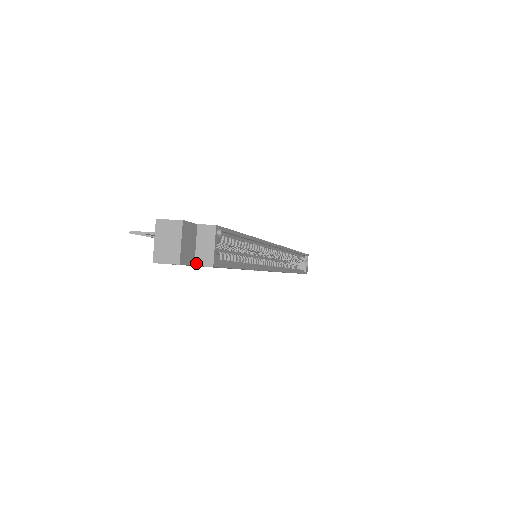
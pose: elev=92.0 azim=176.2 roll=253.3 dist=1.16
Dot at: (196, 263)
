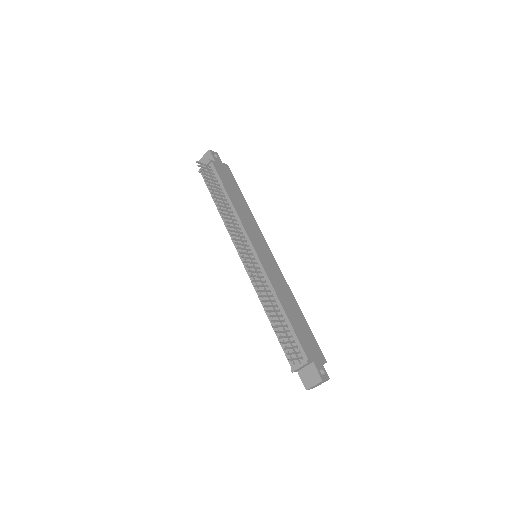
Dot at: occluded
